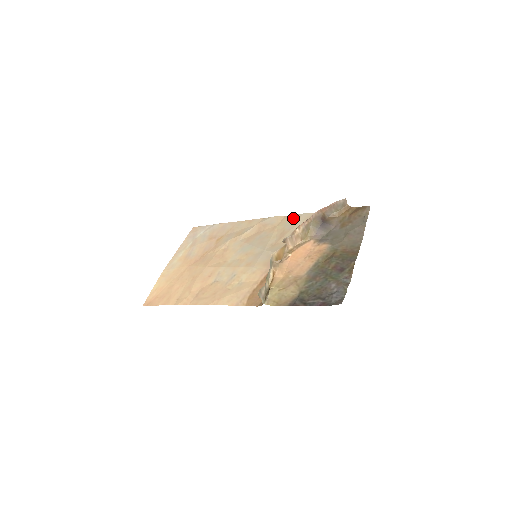
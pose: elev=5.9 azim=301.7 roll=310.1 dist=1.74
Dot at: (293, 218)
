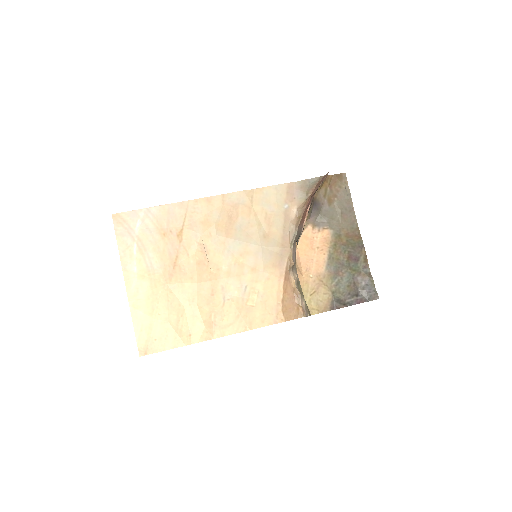
Dot at: (267, 193)
